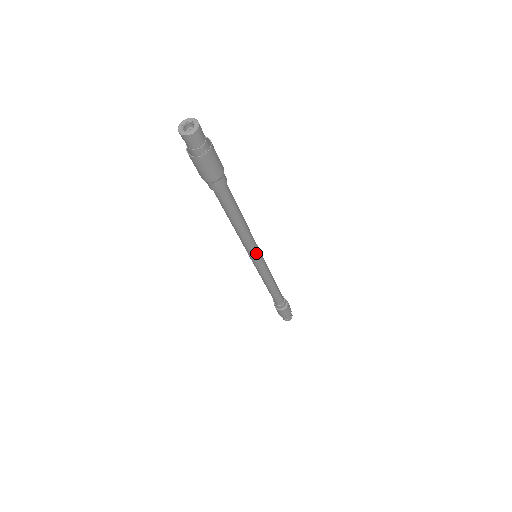
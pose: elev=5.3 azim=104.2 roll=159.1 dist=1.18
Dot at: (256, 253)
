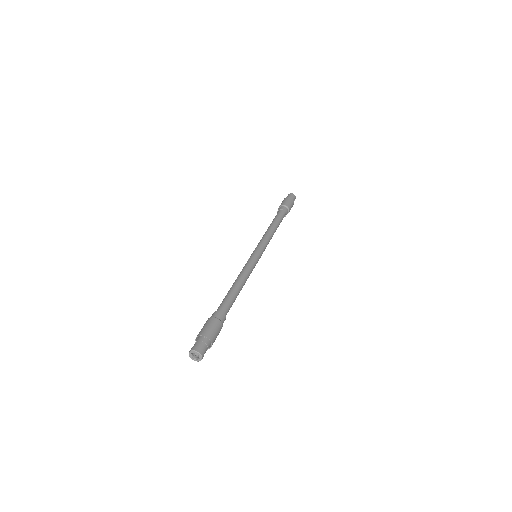
Dot at: (255, 265)
